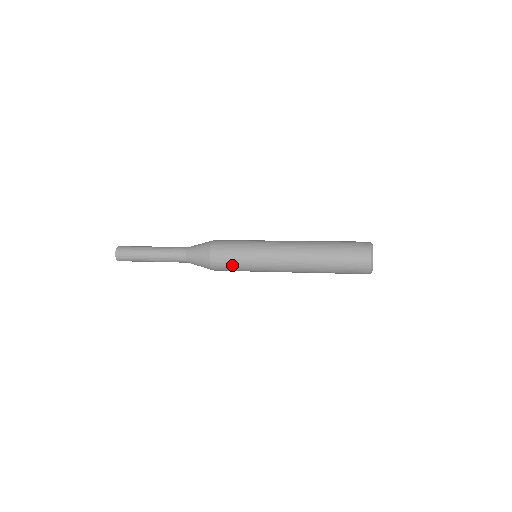
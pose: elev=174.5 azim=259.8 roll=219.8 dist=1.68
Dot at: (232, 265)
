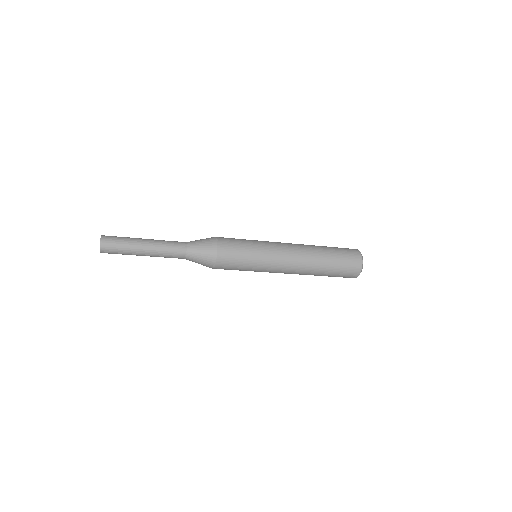
Dot at: (237, 264)
